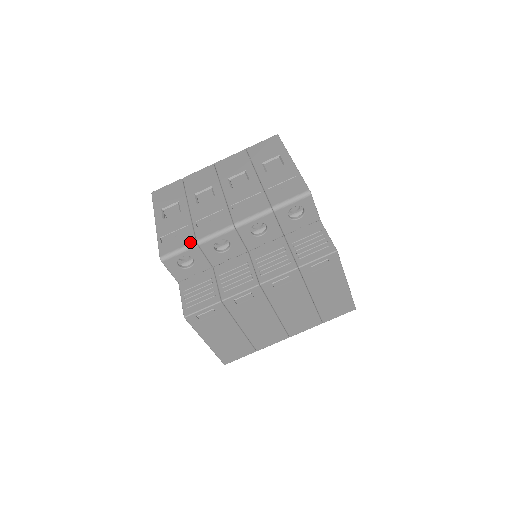
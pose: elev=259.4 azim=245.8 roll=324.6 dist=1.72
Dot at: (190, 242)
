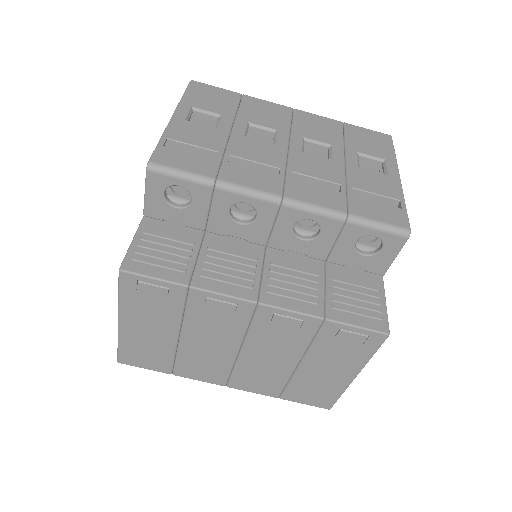
Dot at: (207, 174)
